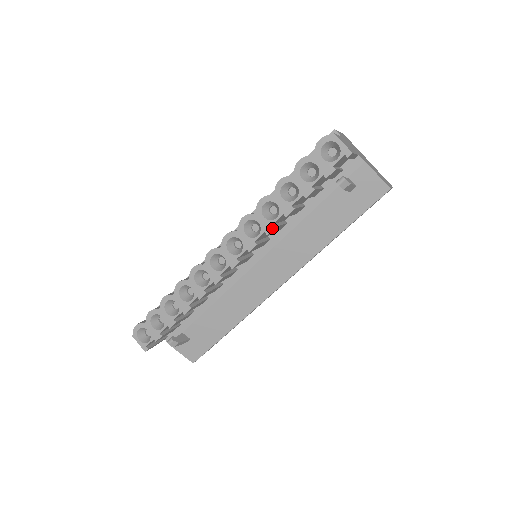
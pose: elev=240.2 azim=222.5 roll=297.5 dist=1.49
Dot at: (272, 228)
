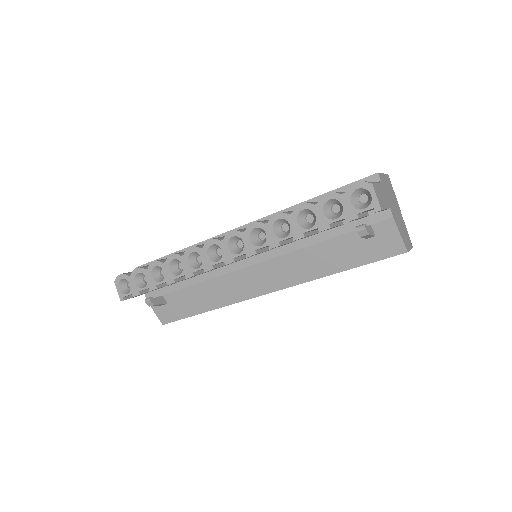
Dot at: (277, 245)
